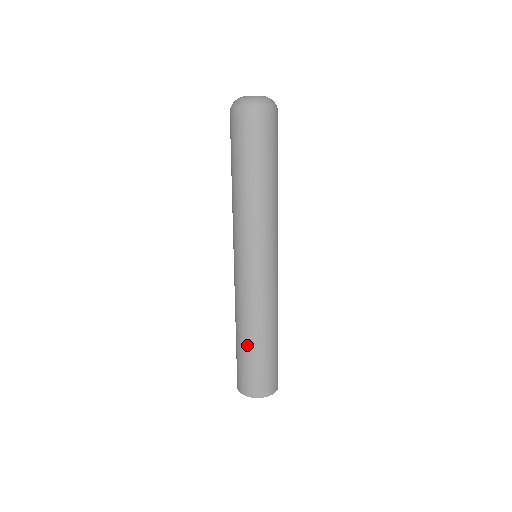
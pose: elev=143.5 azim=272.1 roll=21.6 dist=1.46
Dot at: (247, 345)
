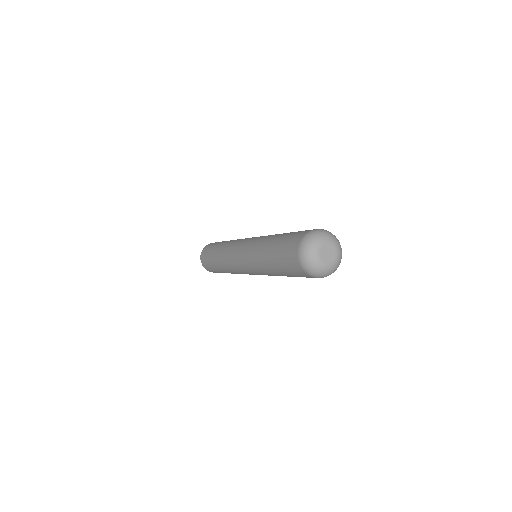
Dot at: occluded
